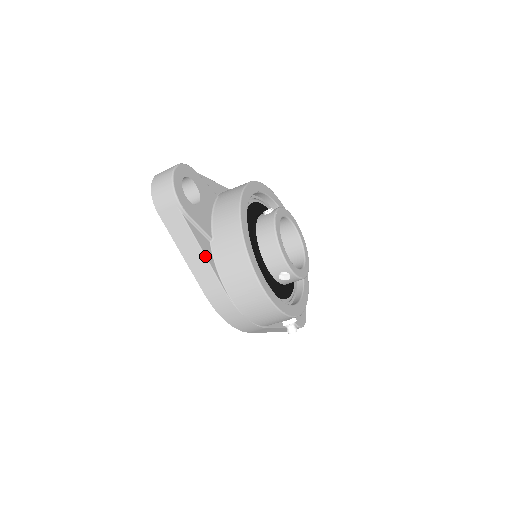
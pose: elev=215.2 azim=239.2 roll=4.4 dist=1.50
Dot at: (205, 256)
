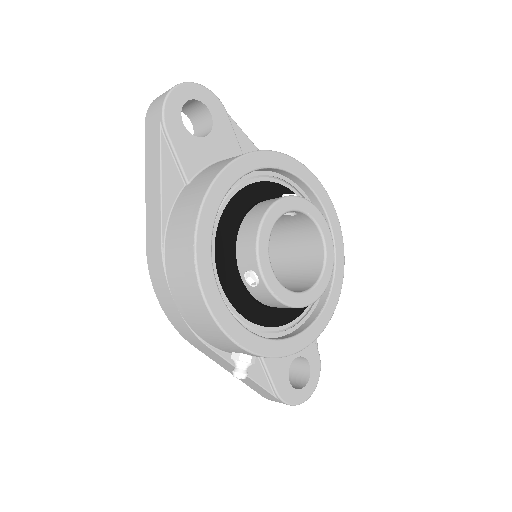
Dot at: (161, 191)
